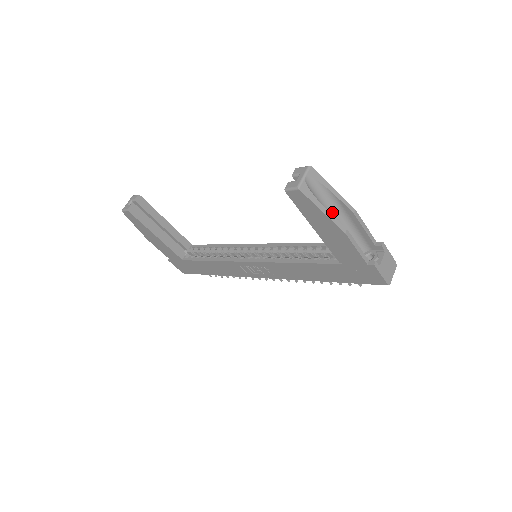
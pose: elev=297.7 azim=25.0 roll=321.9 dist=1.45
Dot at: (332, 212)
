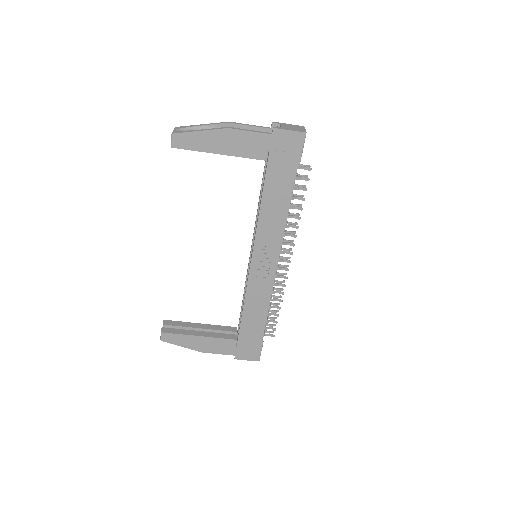
Dot at: occluded
